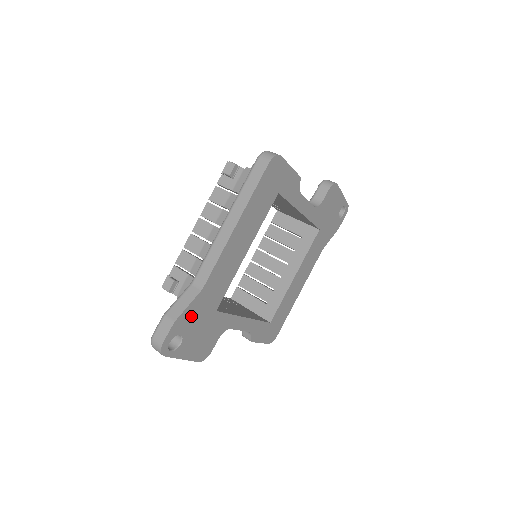
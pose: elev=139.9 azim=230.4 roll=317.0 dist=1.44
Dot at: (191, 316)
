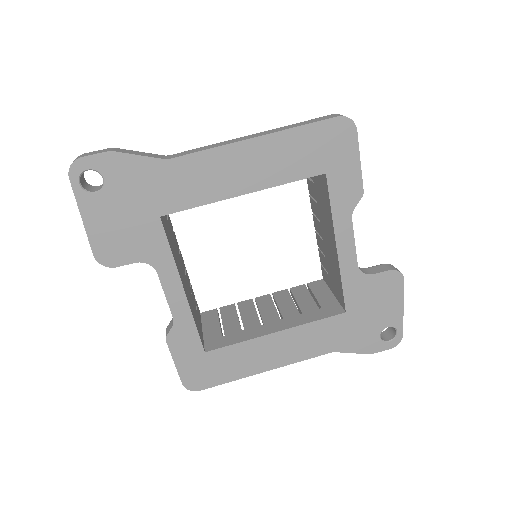
Dot at: (132, 175)
